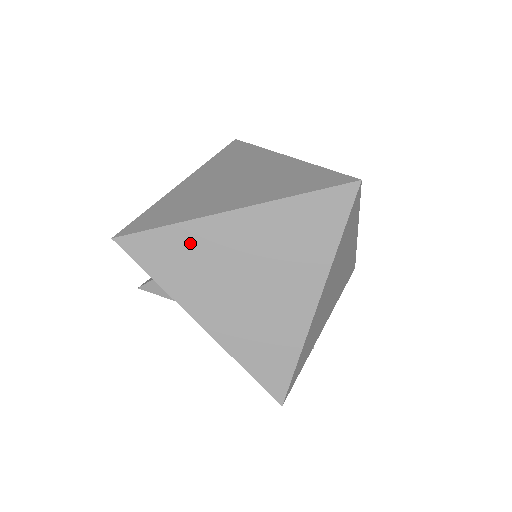
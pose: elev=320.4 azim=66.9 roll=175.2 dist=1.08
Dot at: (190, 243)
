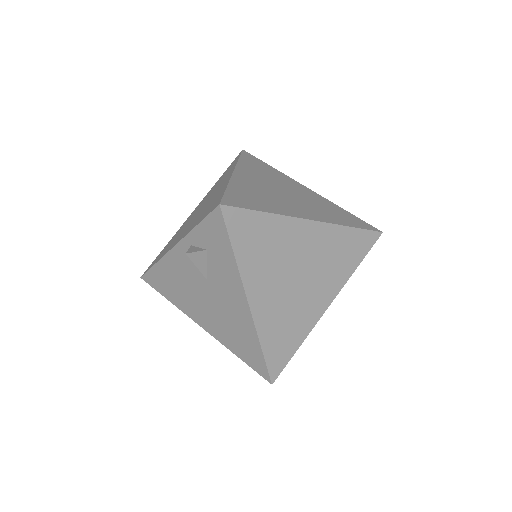
Dot at: (274, 233)
